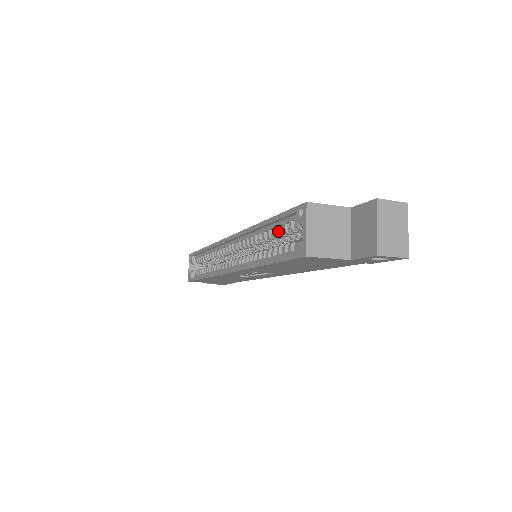
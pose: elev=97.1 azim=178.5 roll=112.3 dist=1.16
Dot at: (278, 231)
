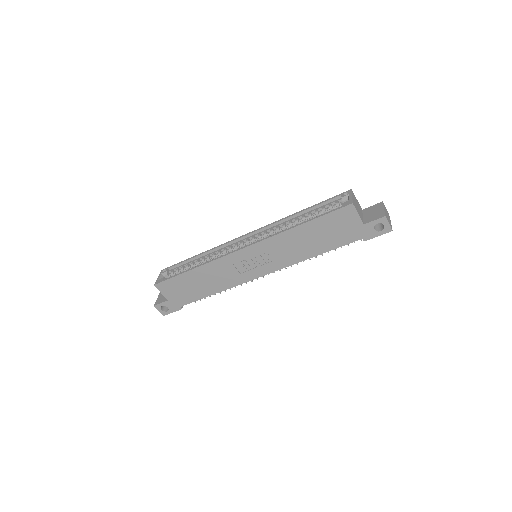
Dot at: (316, 211)
